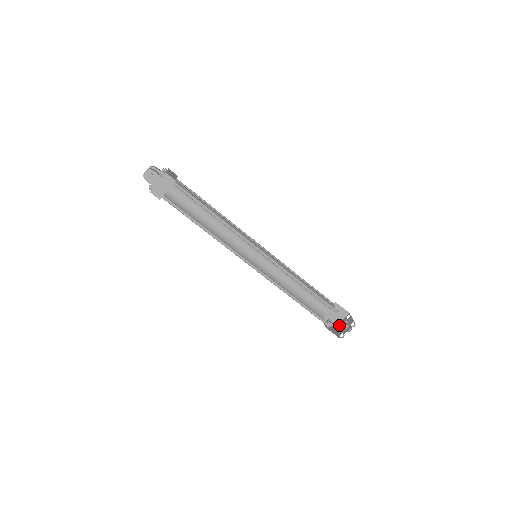
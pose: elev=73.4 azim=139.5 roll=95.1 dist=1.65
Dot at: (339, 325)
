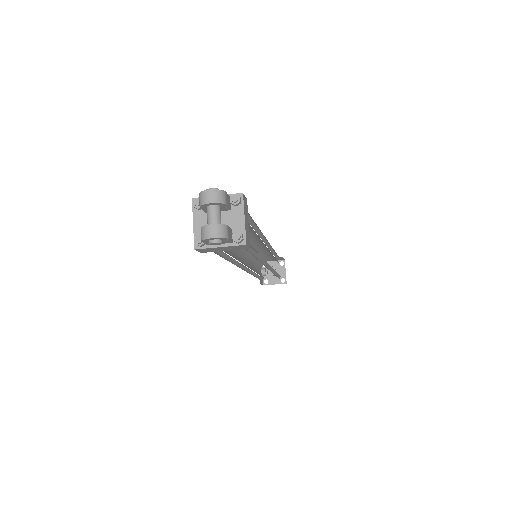
Dot at: occluded
